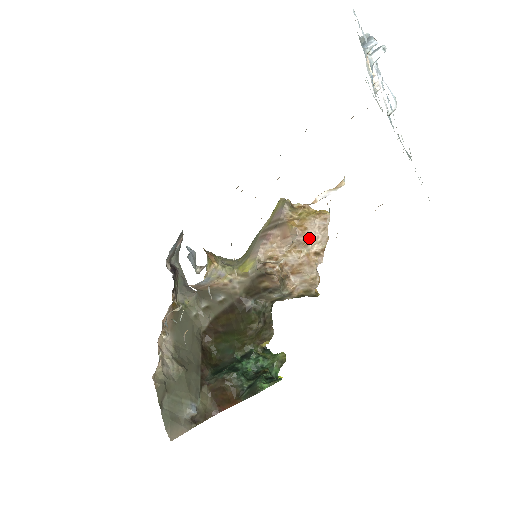
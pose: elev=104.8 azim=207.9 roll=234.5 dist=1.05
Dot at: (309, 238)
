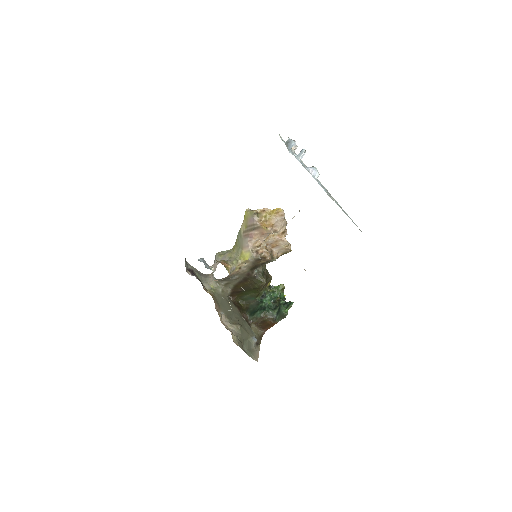
Dot at: (276, 228)
